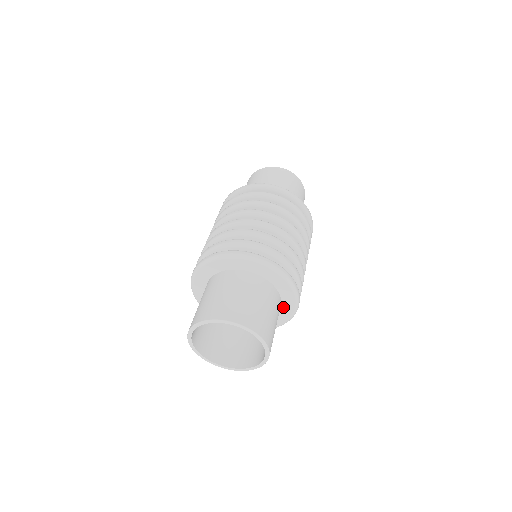
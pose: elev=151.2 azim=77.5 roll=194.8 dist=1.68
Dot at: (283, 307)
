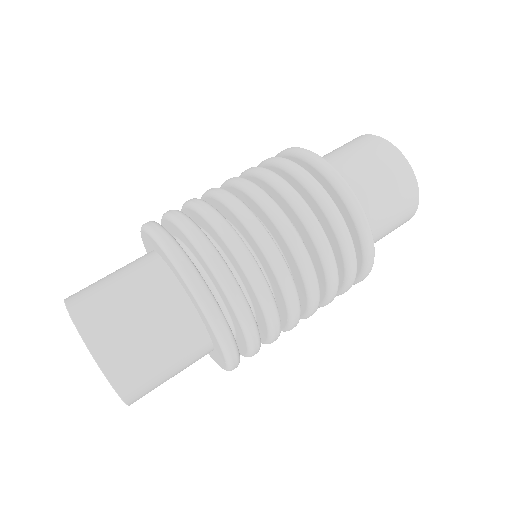
Dot at: (213, 353)
